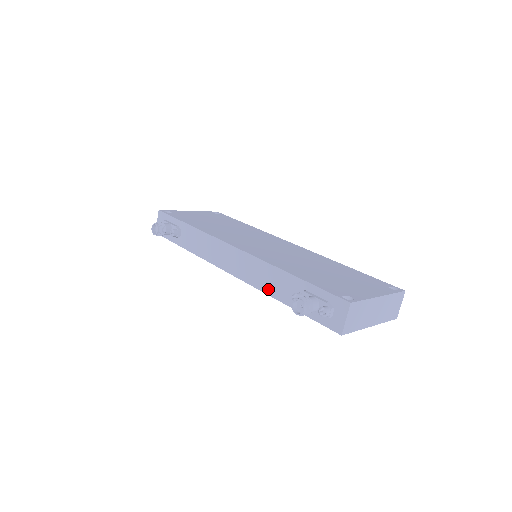
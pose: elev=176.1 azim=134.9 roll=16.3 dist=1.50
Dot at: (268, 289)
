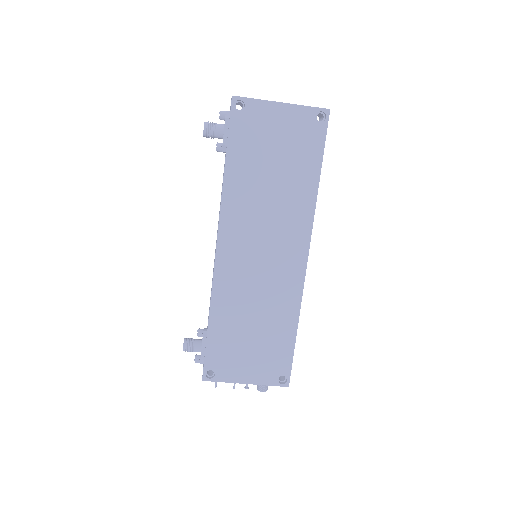
Dot at: (222, 190)
